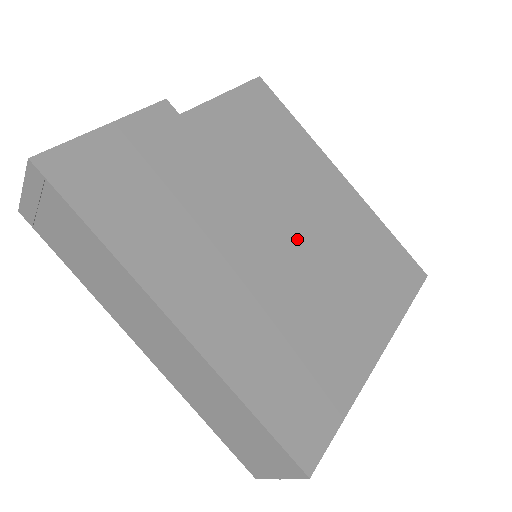
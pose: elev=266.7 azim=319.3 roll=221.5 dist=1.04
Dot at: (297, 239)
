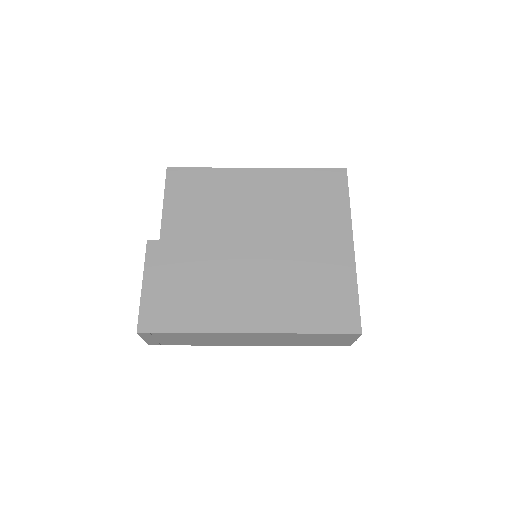
Dot at: (264, 234)
